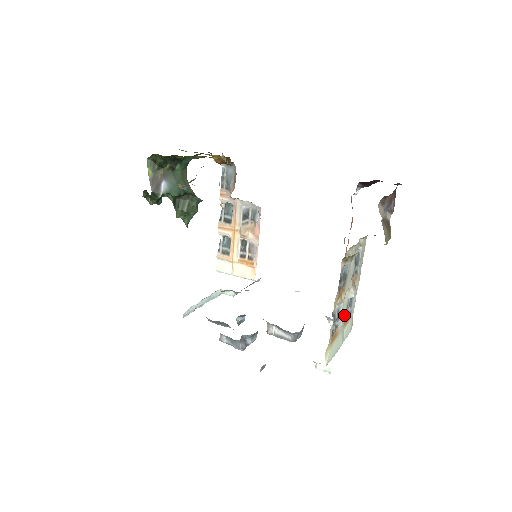
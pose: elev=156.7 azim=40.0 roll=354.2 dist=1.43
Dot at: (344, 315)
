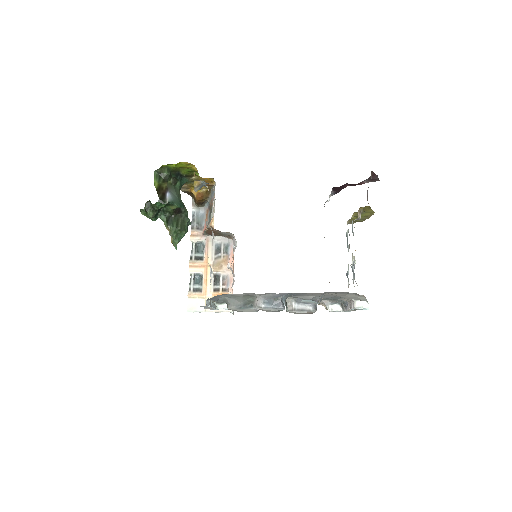
Dot at: occluded
